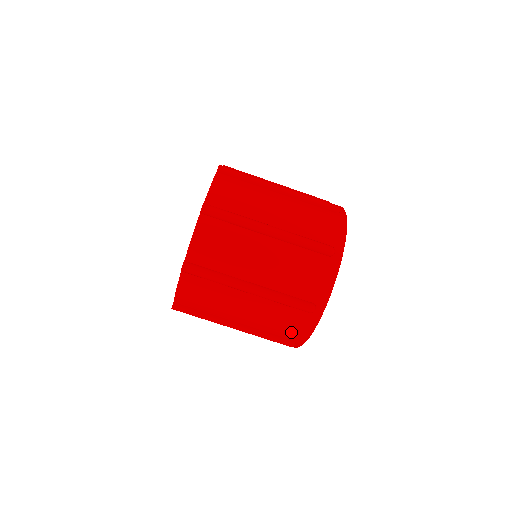
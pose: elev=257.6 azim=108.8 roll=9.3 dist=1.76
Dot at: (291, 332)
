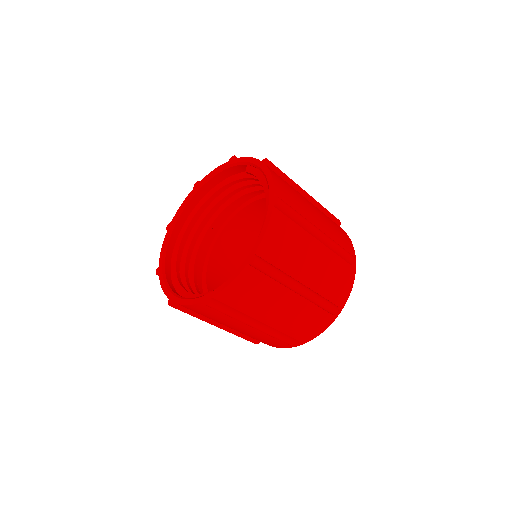
Dot at: occluded
